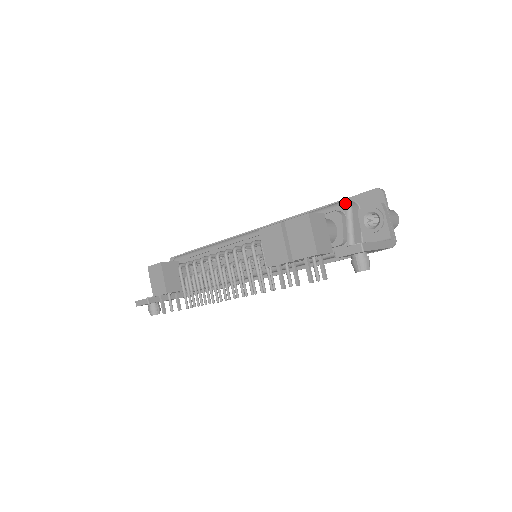
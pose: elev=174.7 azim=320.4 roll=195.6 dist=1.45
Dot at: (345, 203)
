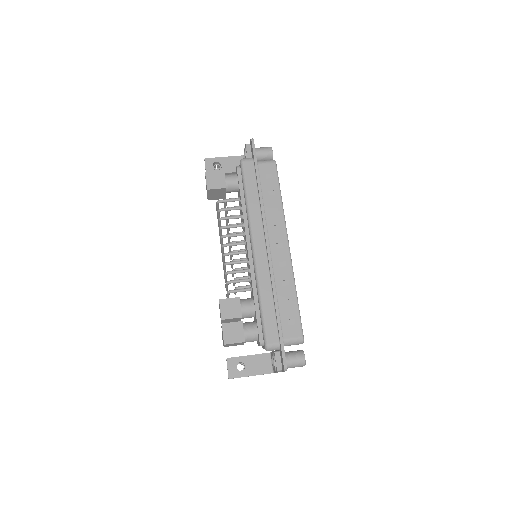
Dot at: (266, 348)
